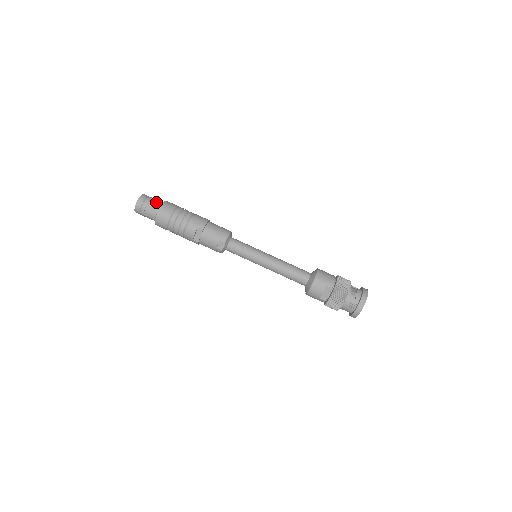
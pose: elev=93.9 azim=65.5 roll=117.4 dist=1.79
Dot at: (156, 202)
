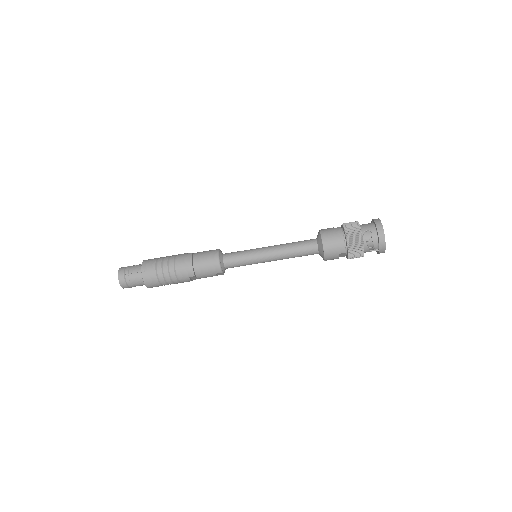
Dot at: (135, 276)
